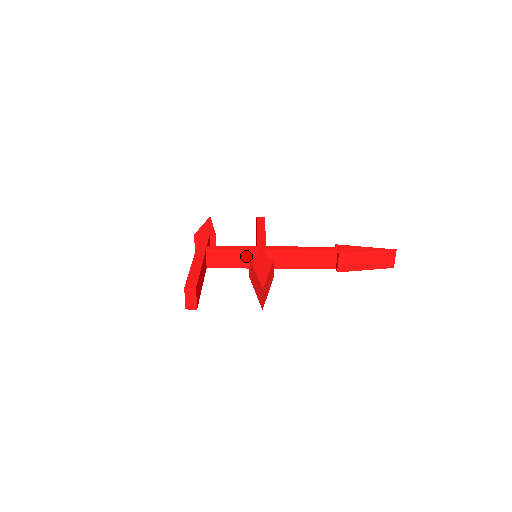
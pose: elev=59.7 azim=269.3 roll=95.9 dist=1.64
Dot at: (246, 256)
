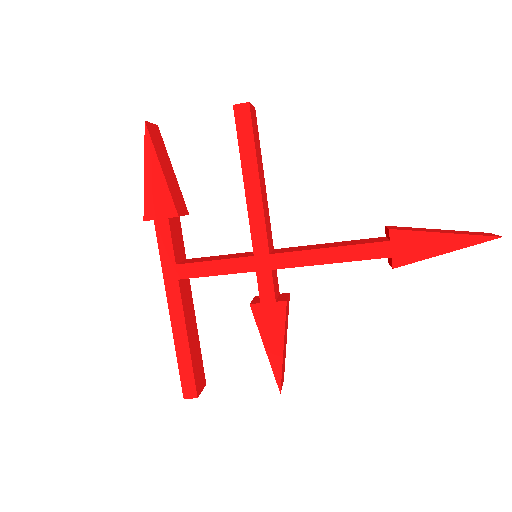
Dot at: occluded
